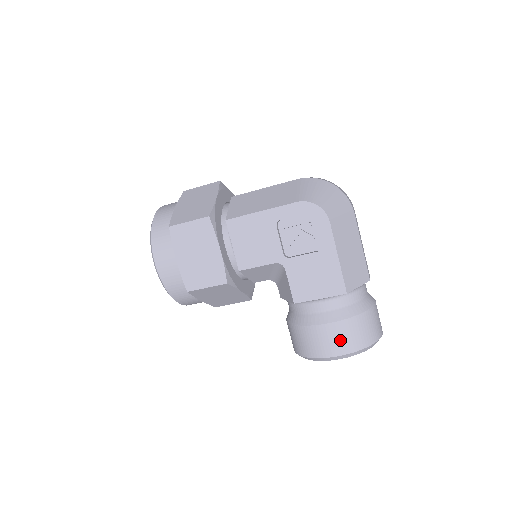
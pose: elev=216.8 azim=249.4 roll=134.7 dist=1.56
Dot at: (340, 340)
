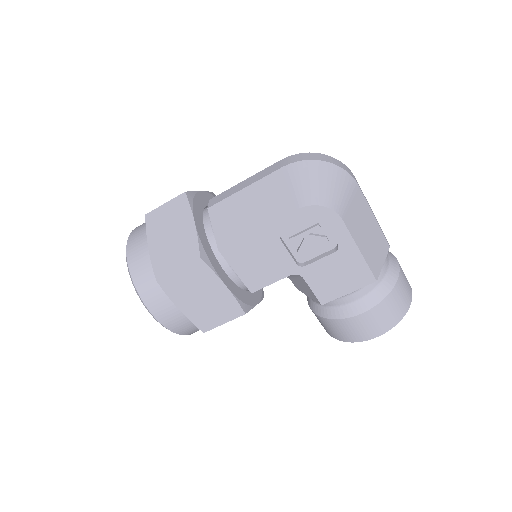
Dot at: (378, 322)
